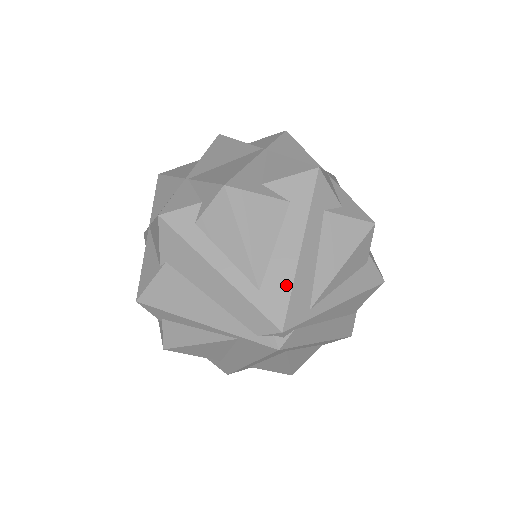
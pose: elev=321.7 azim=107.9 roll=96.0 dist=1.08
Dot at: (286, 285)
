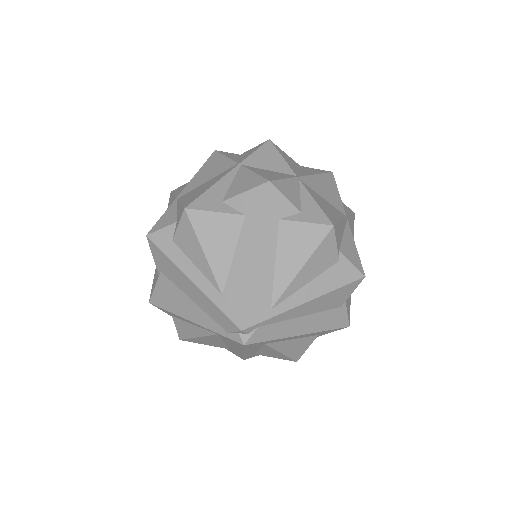
Dot at: (243, 290)
